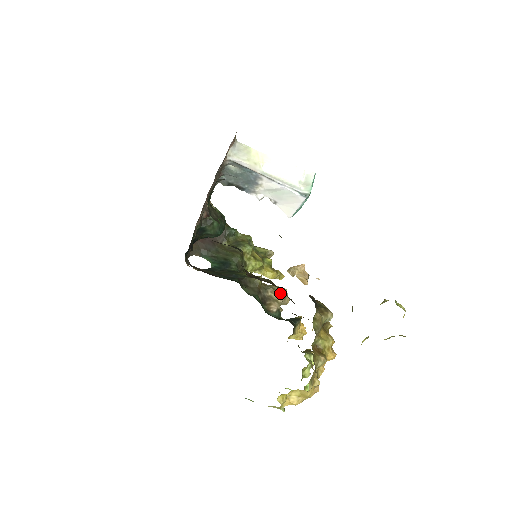
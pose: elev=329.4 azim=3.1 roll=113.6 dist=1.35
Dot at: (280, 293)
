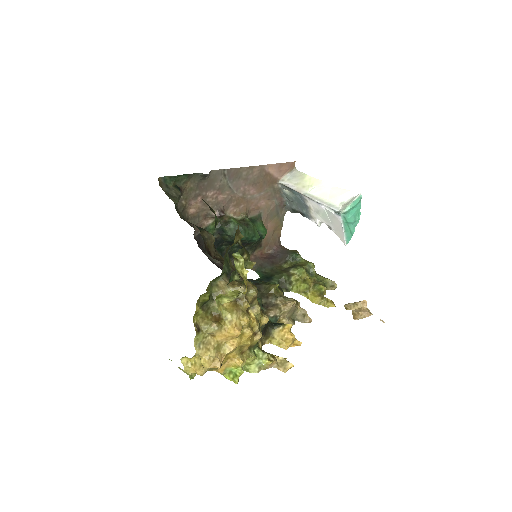
Dot at: (287, 303)
